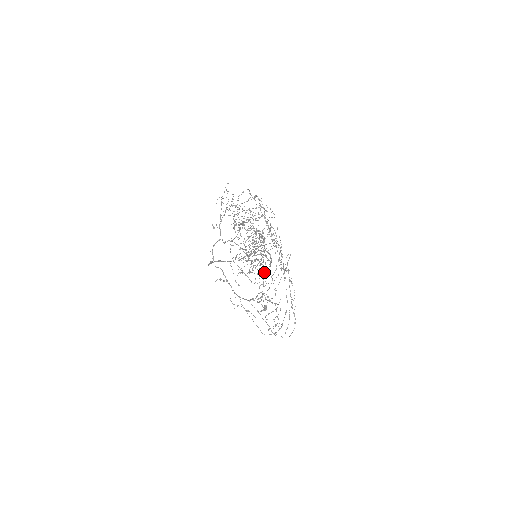
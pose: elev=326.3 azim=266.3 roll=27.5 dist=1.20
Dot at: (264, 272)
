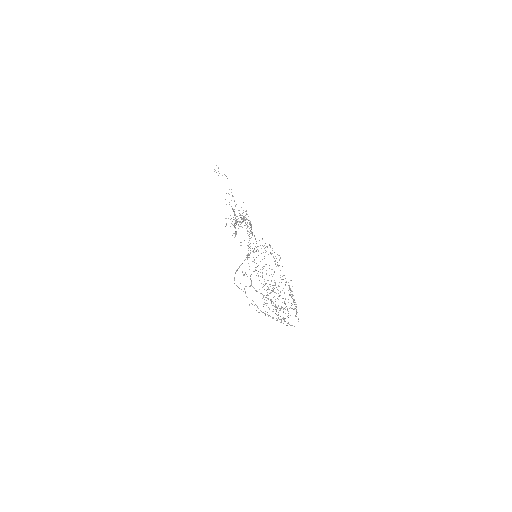
Dot at: (240, 222)
